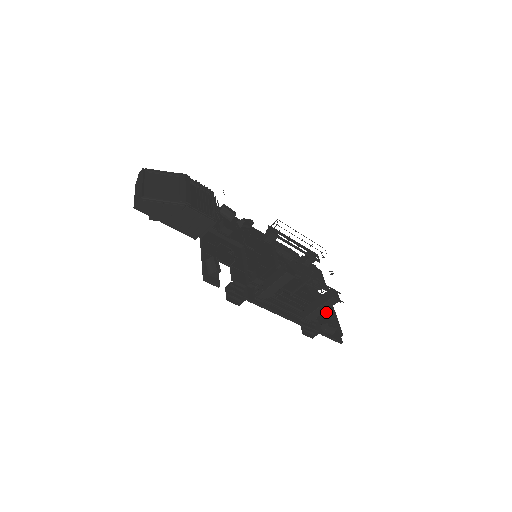
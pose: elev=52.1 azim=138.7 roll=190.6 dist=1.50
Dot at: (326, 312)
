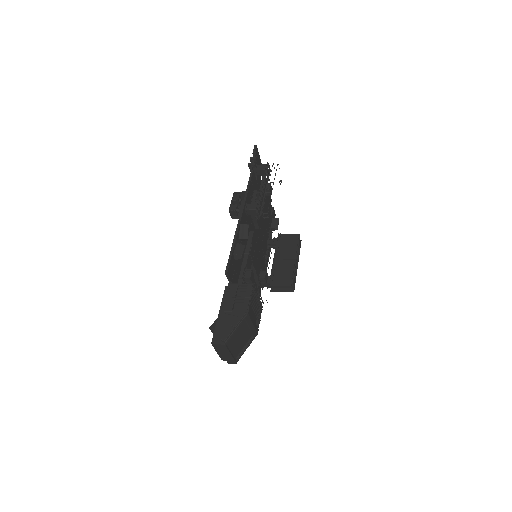
Dot at: (268, 201)
